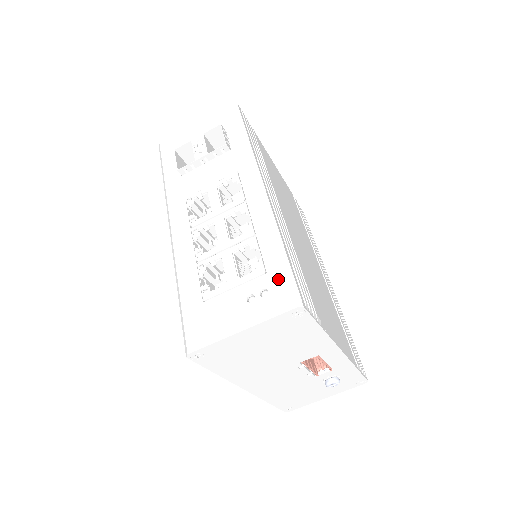
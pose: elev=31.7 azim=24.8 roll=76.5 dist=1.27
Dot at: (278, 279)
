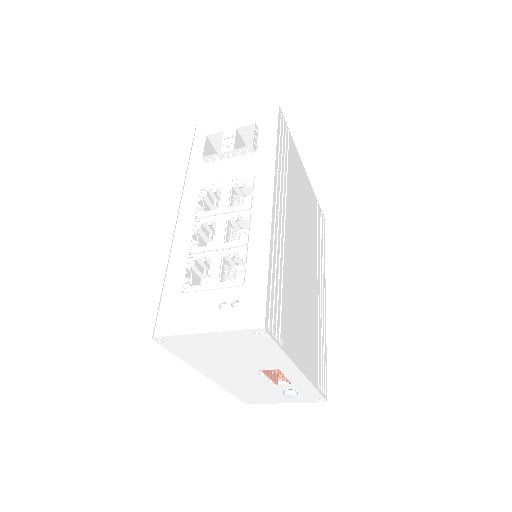
Dot at: (252, 295)
